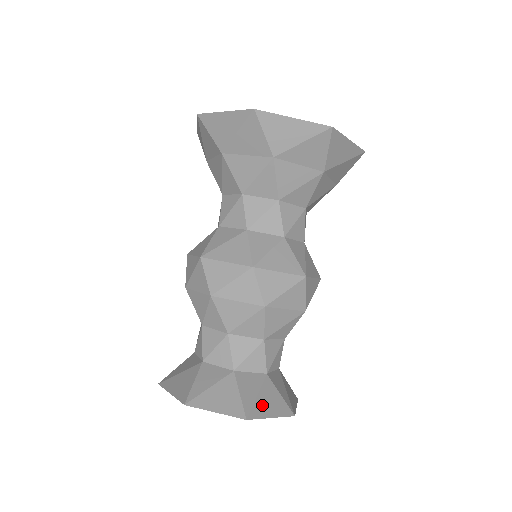
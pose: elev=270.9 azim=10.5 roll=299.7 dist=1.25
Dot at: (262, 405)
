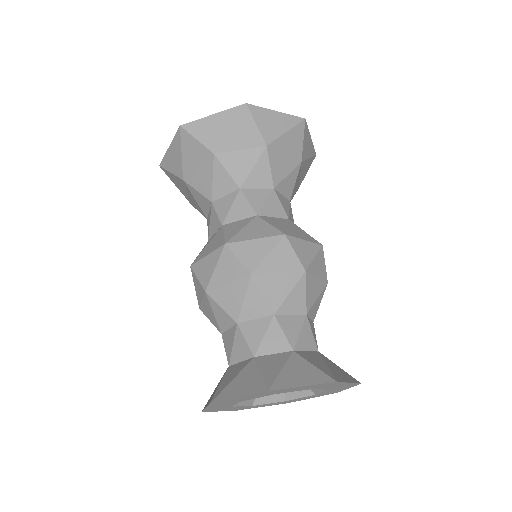
Dot at: (289, 377)
